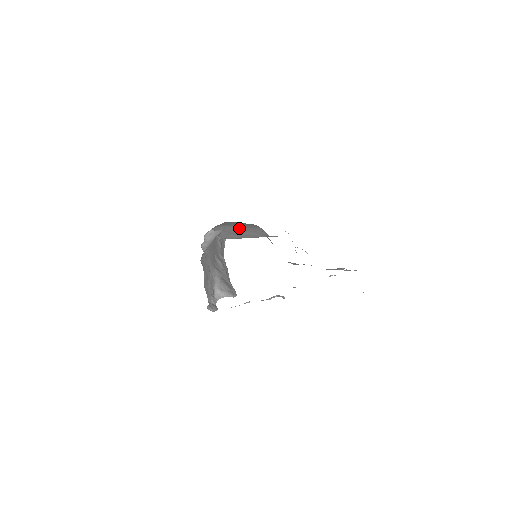
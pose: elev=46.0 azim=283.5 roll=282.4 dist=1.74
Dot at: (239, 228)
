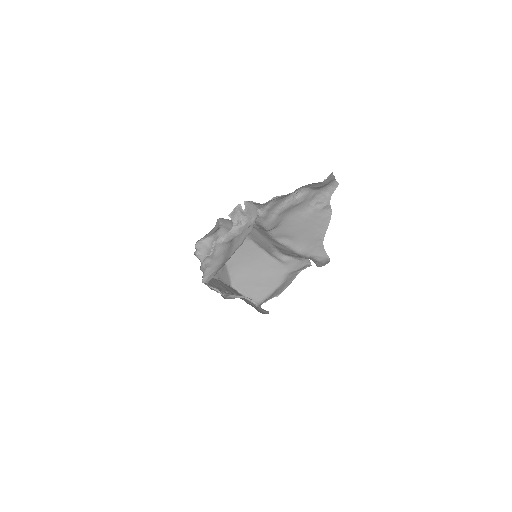
Dot at: (251, 267)
